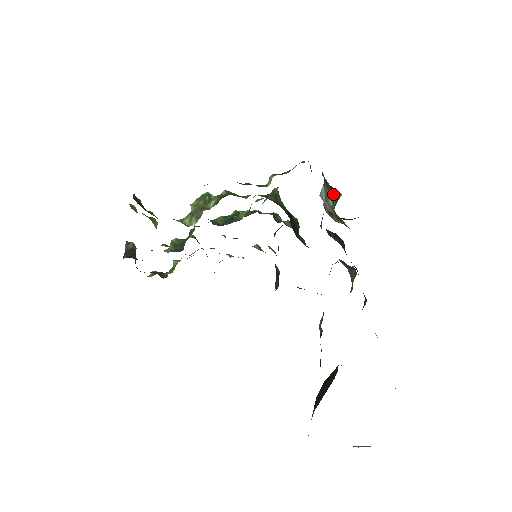
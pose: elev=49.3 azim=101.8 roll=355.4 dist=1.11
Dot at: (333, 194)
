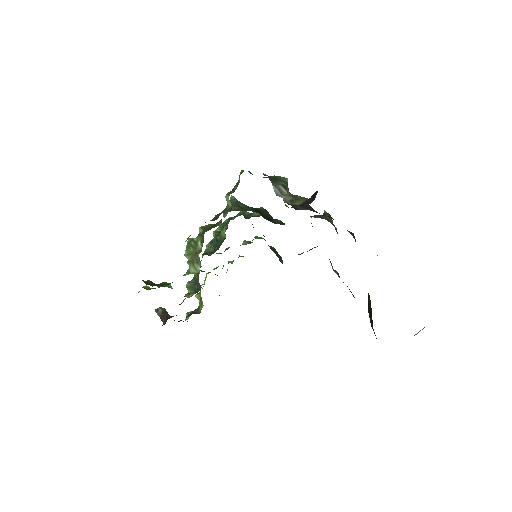
Dot at: (282, 184)
